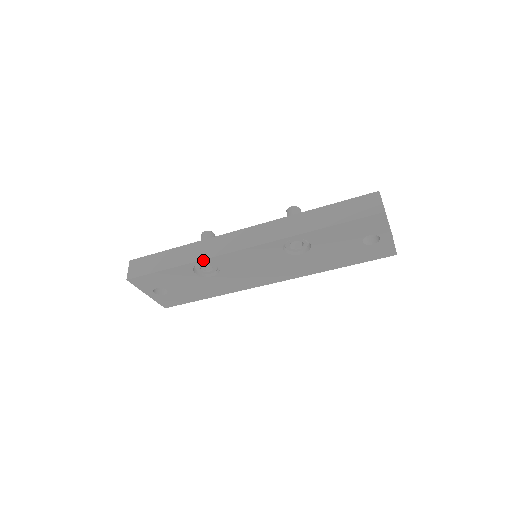
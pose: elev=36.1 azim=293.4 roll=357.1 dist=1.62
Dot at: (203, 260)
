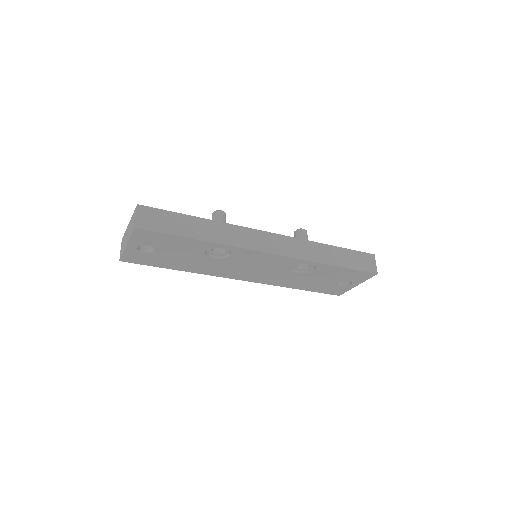
Dot at: (231, 246)
